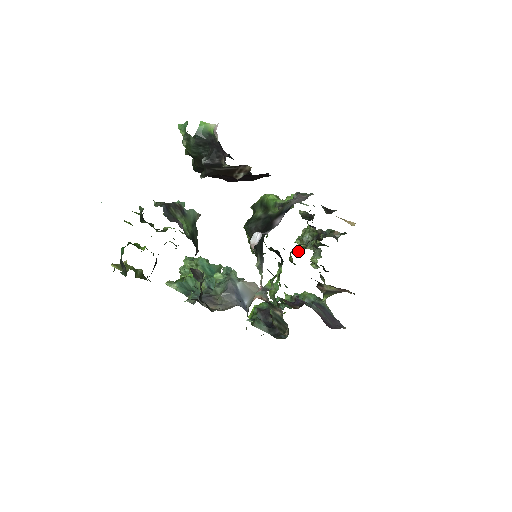
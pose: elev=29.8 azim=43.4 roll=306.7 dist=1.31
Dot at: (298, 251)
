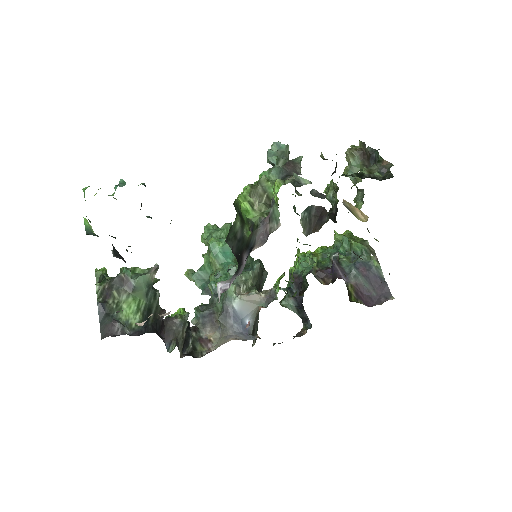
Dot at: occluded
